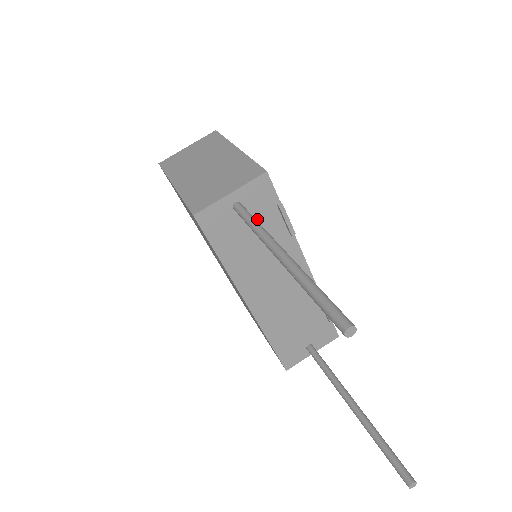
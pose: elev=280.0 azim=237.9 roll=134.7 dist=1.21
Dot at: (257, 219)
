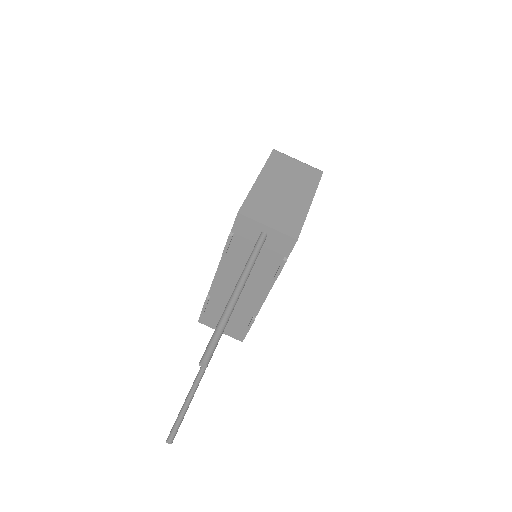
Dot at: (267, 251)
